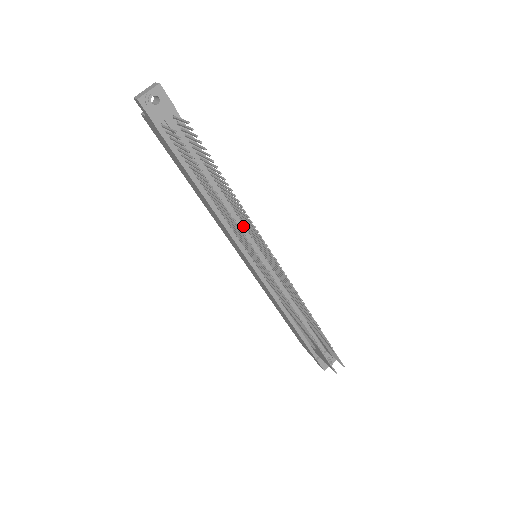
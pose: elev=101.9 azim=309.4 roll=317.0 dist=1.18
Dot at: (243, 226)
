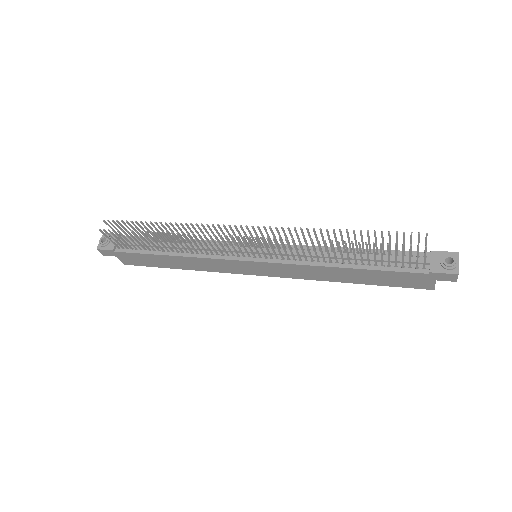
Dot at: occluded
